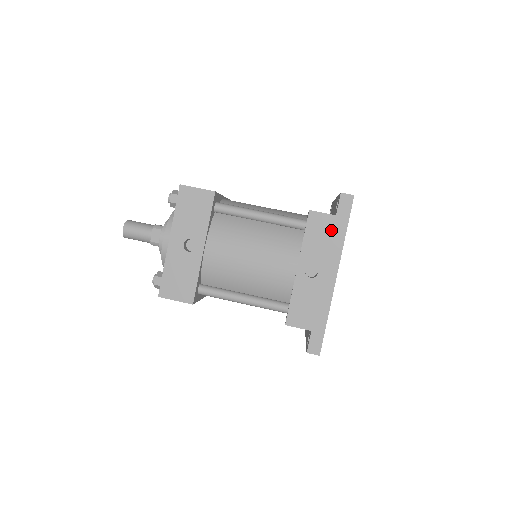
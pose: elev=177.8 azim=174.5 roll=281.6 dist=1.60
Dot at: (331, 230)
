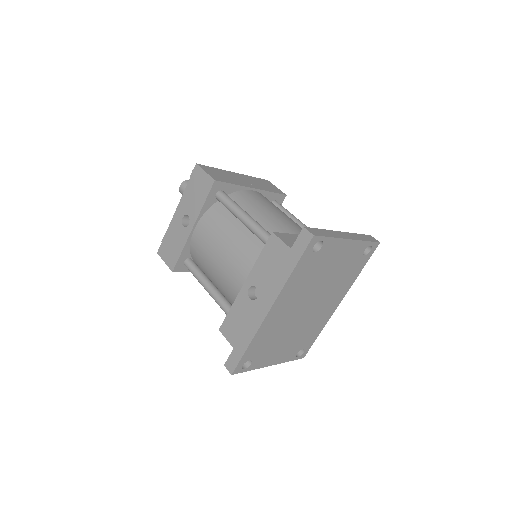
Dot at: (282, 261)
